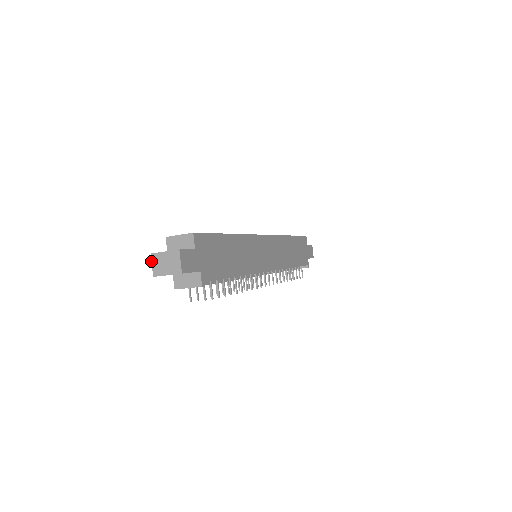
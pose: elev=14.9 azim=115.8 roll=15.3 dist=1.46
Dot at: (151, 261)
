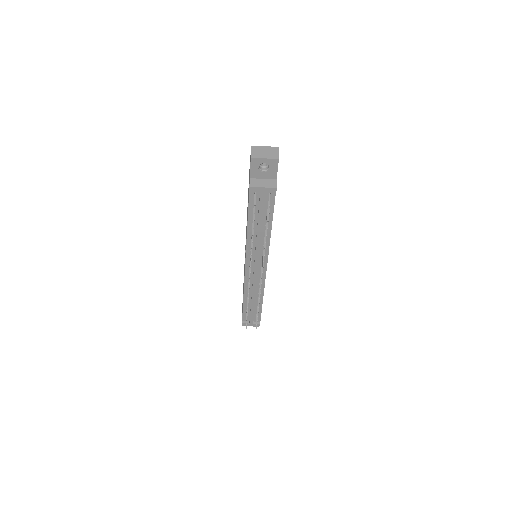
Dot at: (251, 149)
